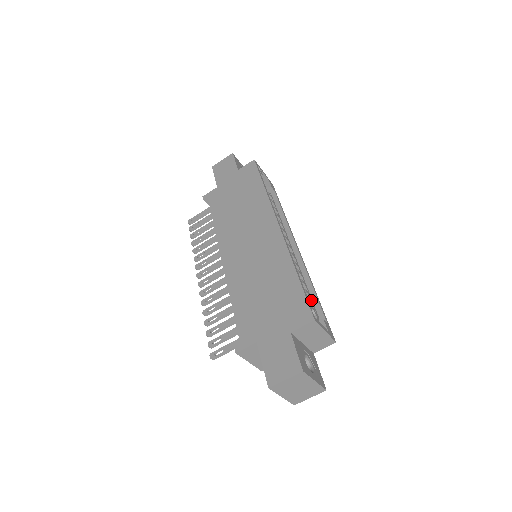
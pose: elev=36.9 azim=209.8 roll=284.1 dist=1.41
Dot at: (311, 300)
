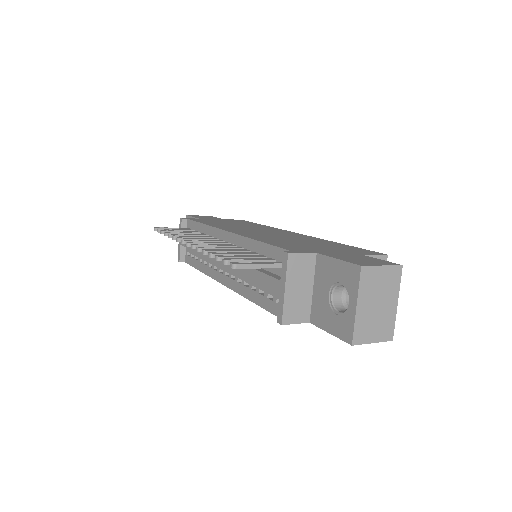
Dot at: occluded
